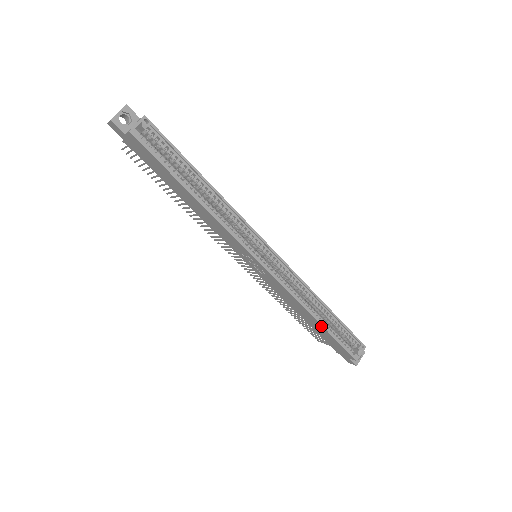
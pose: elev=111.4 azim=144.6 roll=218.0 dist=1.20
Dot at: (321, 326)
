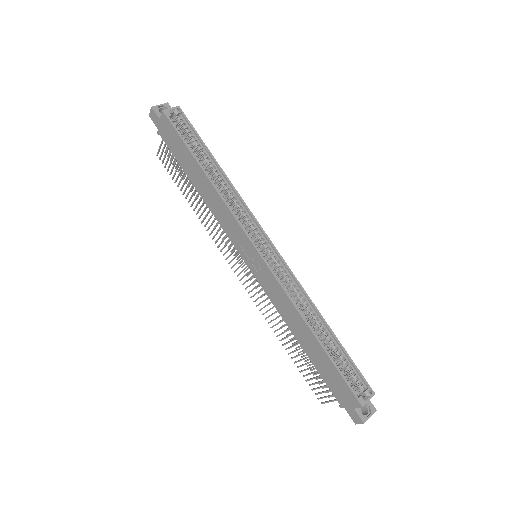
Dot at: (318, 344)
